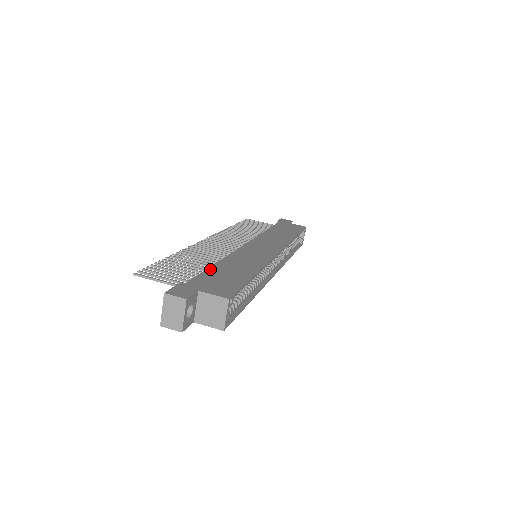
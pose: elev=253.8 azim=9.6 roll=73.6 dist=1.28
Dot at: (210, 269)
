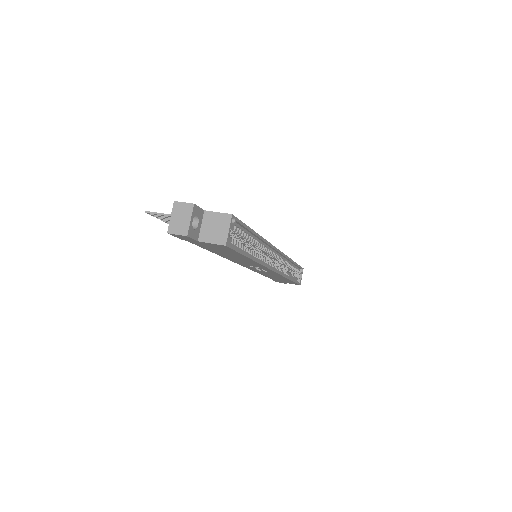
Dot at: occluded
